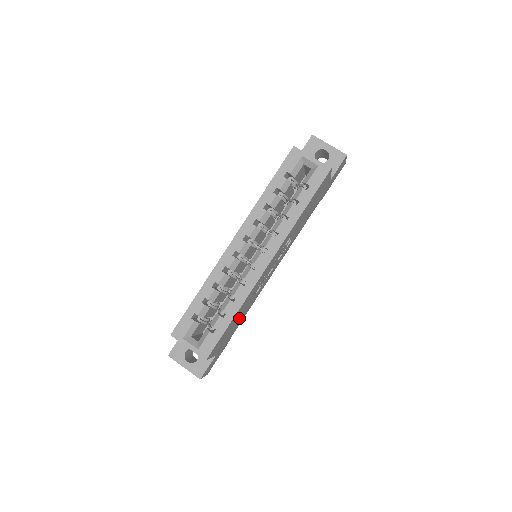
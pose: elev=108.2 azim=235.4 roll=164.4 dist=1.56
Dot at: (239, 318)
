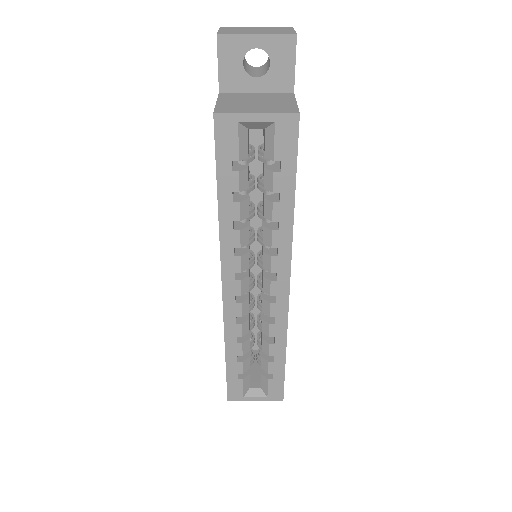
Dot at: occluded
